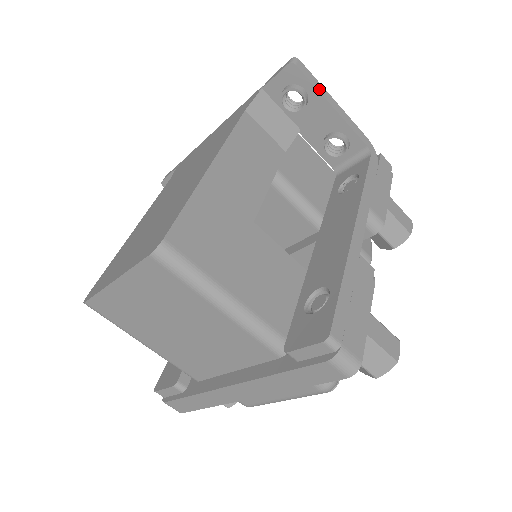
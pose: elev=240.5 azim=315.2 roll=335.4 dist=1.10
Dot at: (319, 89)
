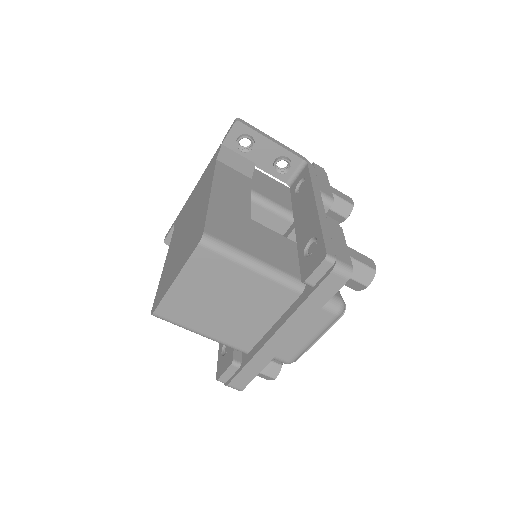
Dot at: (259, 132)
